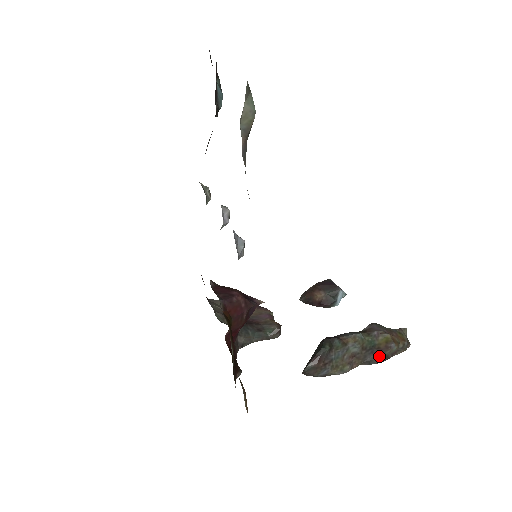
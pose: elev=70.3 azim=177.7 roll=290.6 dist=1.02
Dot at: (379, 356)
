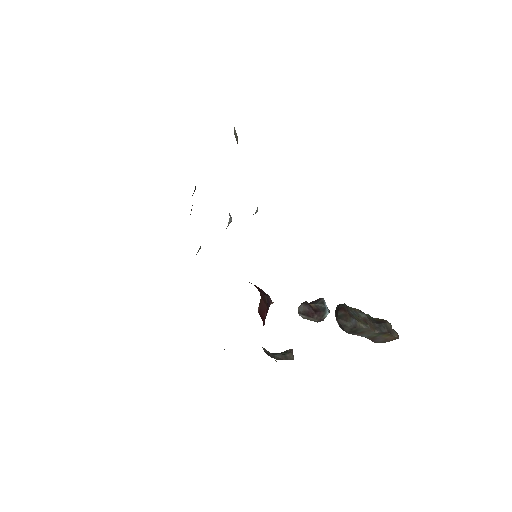
Dot at: (383, 324)
